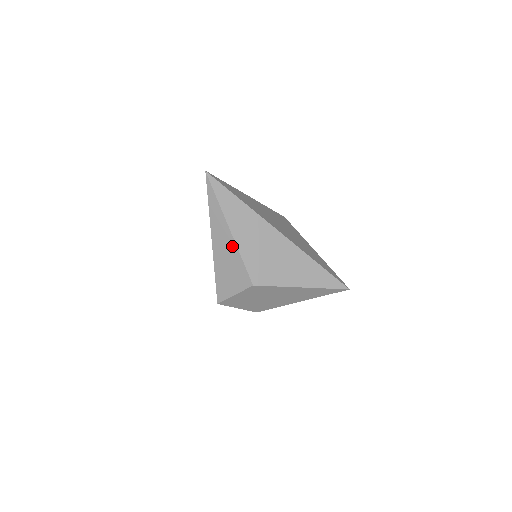
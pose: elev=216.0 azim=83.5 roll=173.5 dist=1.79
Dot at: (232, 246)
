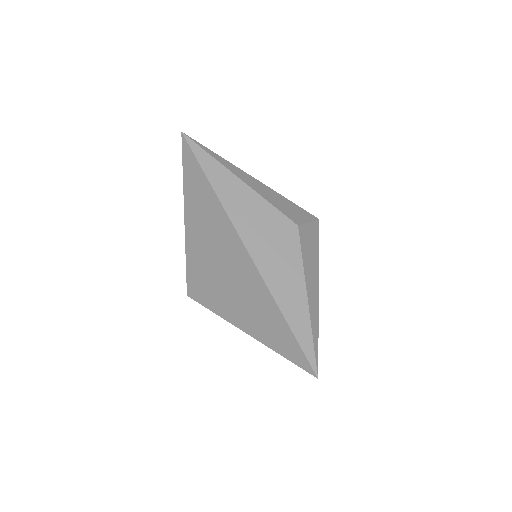
Dot at: occluded
